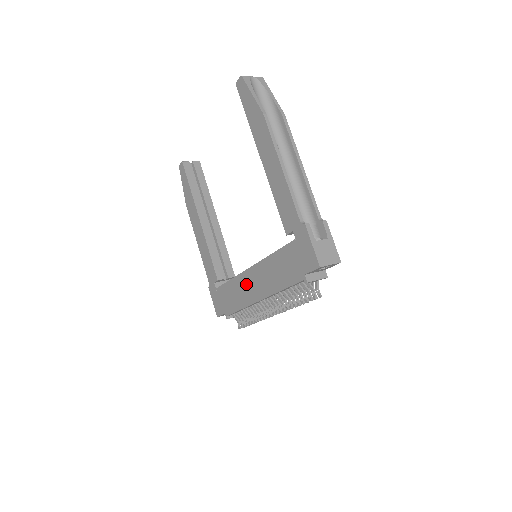
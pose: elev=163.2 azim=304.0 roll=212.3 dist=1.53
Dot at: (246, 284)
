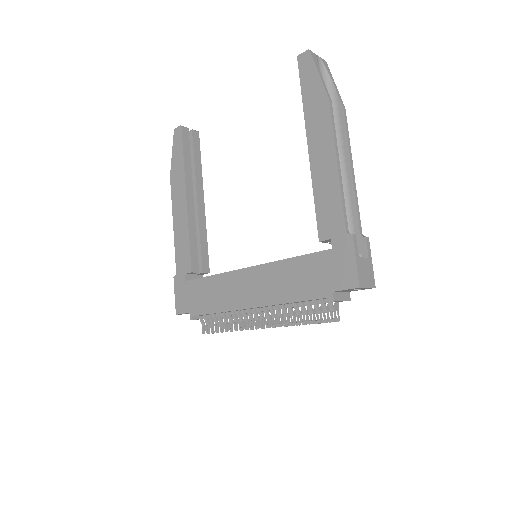
Dot at: (236, 285)
